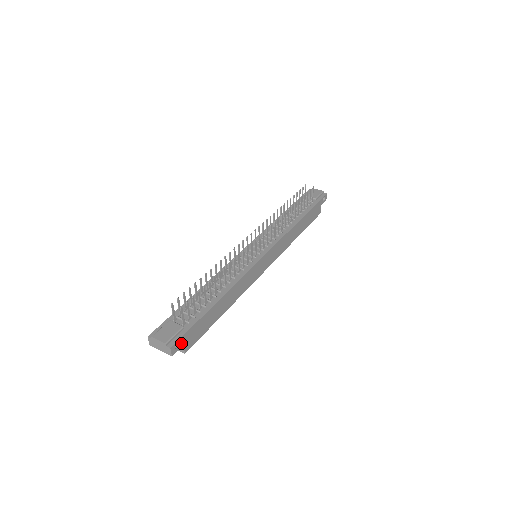
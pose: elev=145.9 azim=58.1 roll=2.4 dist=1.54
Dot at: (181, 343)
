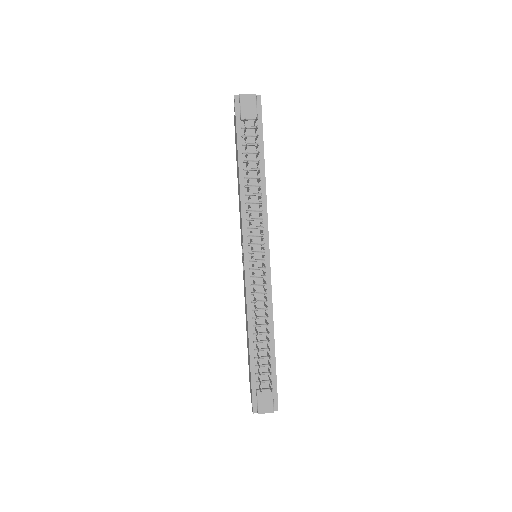
Dot at: (276, 396)
